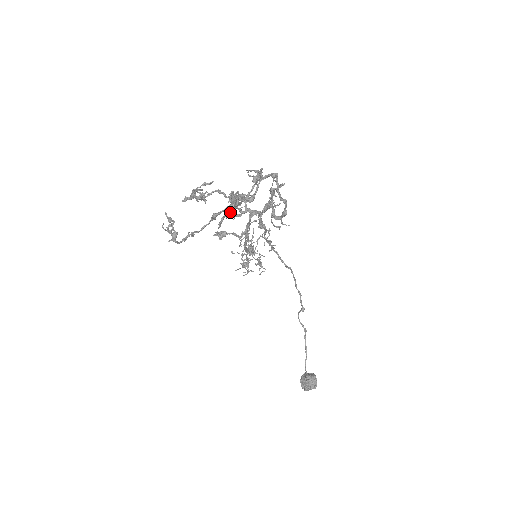
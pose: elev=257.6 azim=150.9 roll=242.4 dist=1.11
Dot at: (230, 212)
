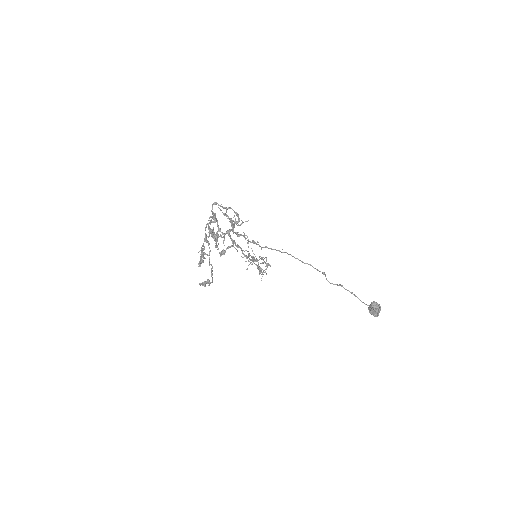
Dot at: (216, 240)
